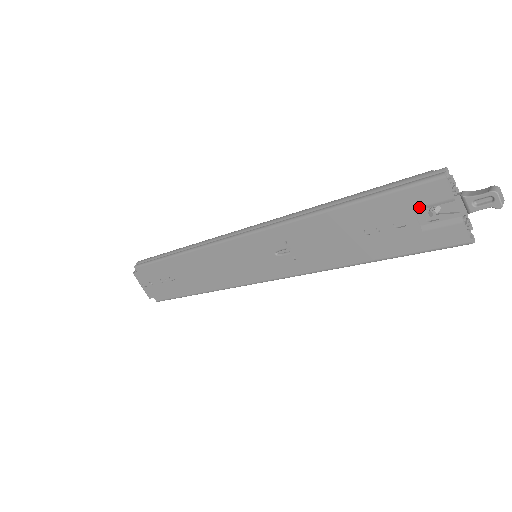
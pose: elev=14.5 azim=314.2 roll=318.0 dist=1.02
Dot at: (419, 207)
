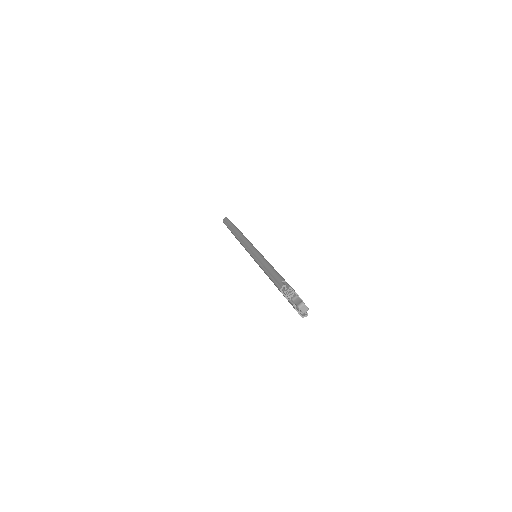
Dot at: occluded
